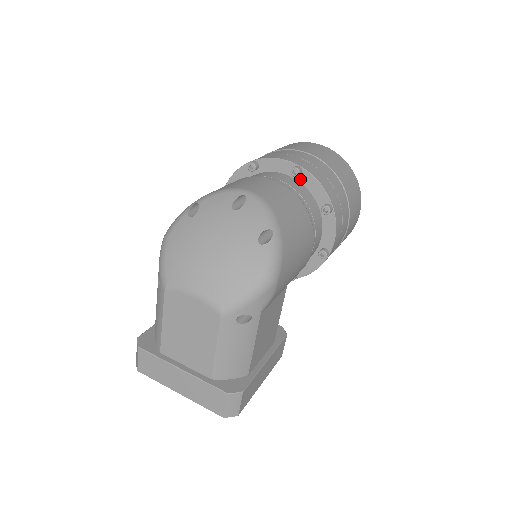
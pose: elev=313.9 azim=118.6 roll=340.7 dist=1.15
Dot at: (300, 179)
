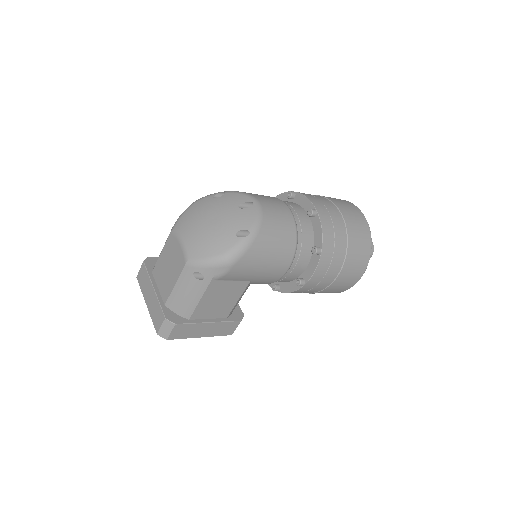
Dot at: (313, 220)
